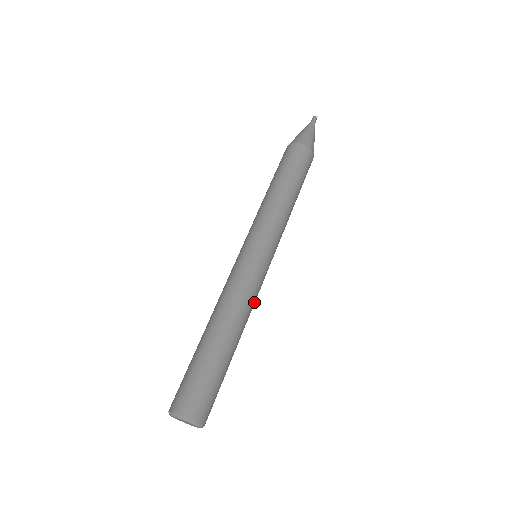
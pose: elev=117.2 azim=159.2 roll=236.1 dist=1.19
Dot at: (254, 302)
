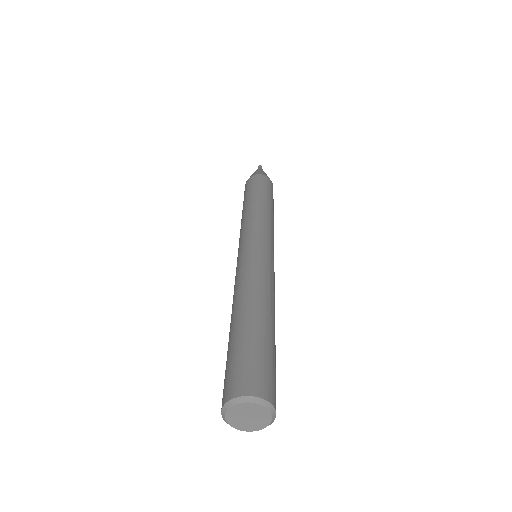
Dot at: (269, 278)
